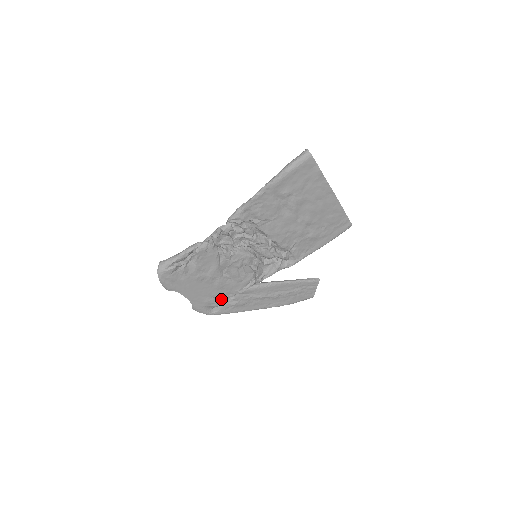
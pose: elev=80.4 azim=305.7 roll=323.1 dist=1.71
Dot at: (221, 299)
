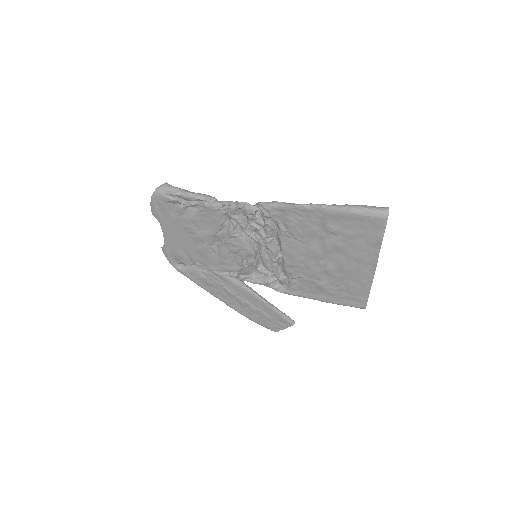
Dot at: (194, 262)
